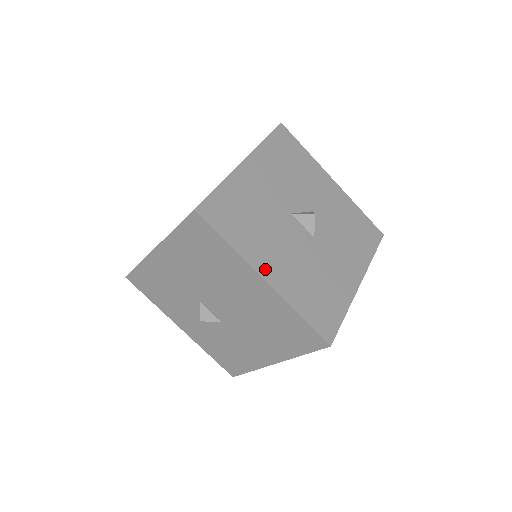
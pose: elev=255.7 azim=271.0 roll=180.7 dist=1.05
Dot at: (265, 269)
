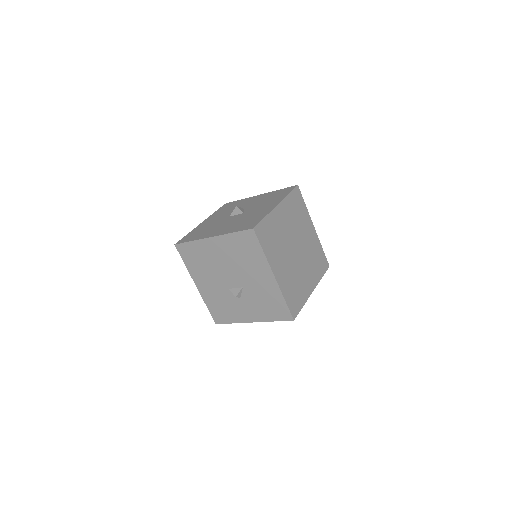
Dot at: (212, 235)
